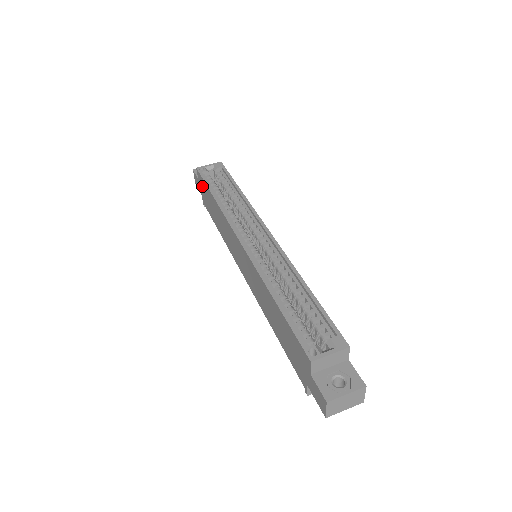
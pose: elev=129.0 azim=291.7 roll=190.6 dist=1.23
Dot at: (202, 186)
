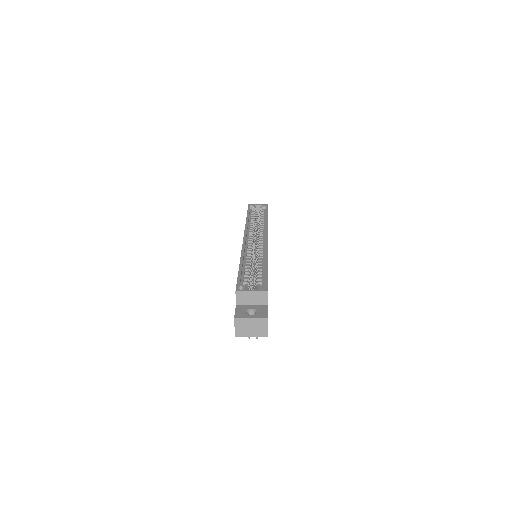
Dot at: occluded
